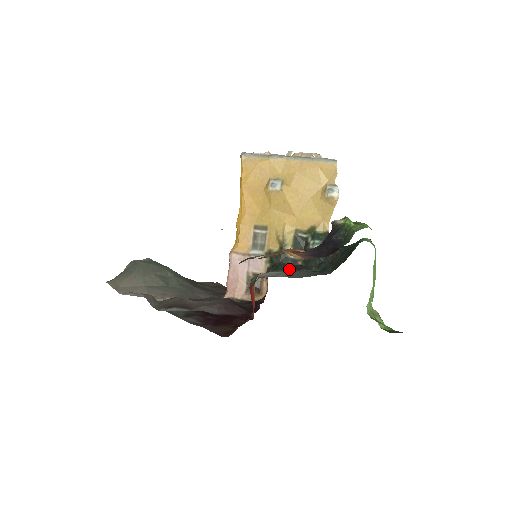
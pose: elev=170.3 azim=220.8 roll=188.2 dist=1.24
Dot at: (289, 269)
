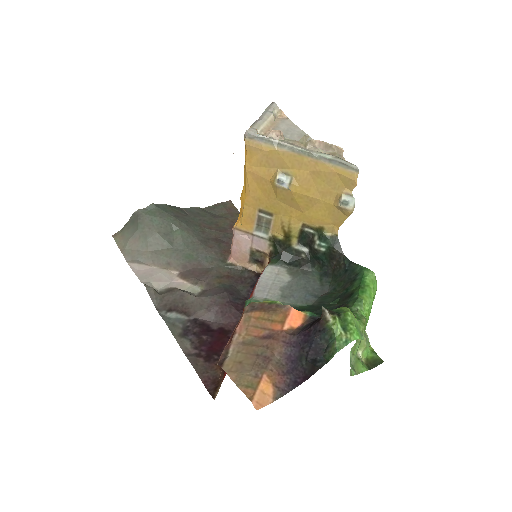
Dot at: (291, 262)
